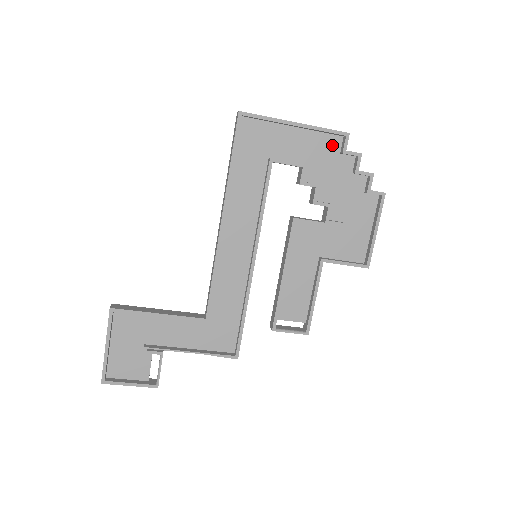
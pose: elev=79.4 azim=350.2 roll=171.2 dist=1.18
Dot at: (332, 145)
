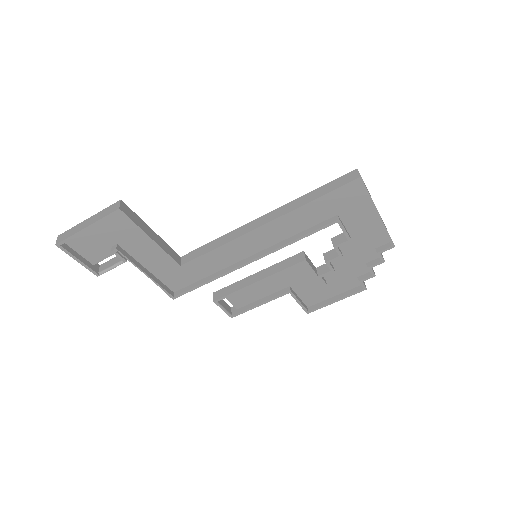
Dot at: (378, 241)
